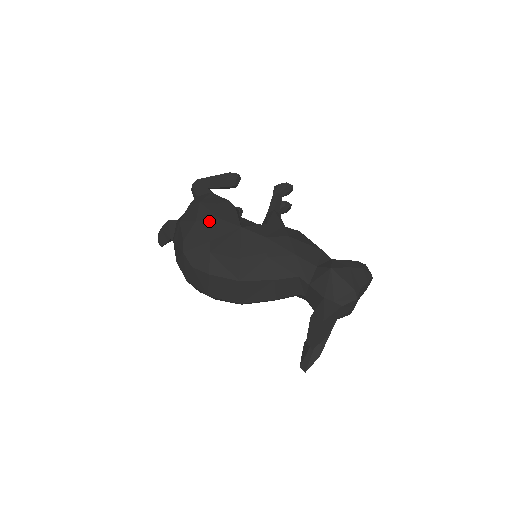
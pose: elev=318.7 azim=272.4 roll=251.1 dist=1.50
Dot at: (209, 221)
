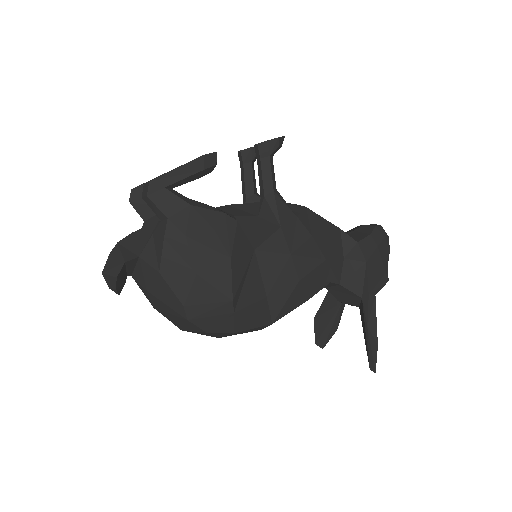
Dot at: (217, 268)
